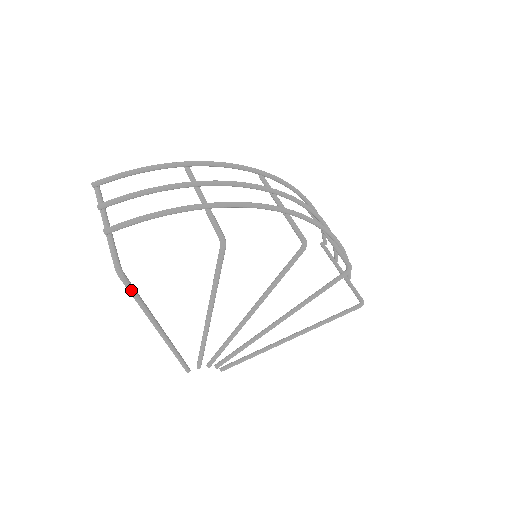
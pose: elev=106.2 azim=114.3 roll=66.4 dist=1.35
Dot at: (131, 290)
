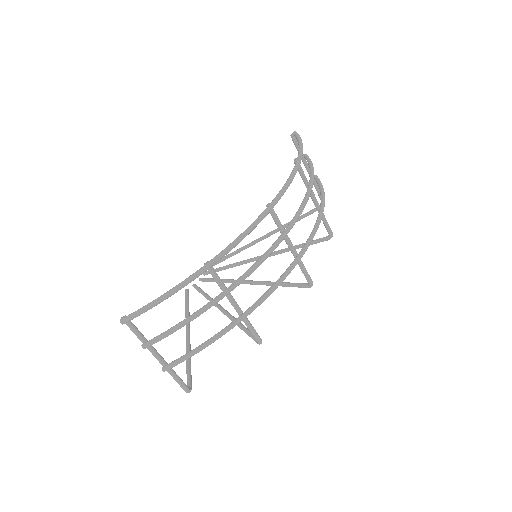
Dot at: (190, 377)
